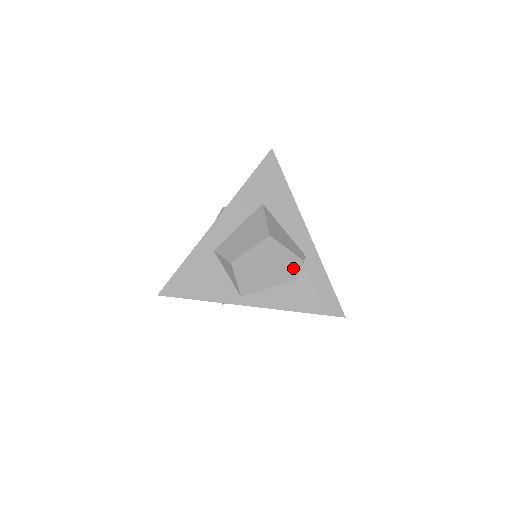
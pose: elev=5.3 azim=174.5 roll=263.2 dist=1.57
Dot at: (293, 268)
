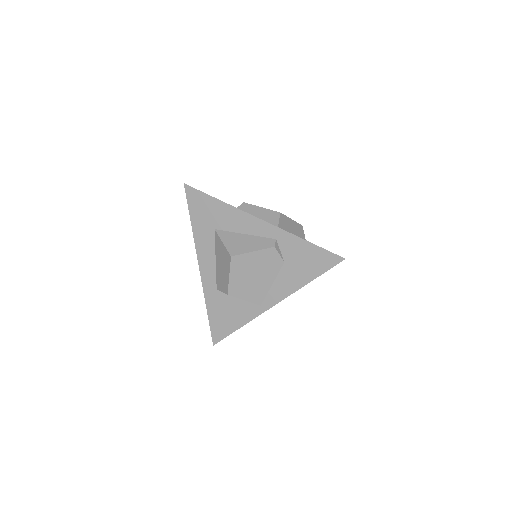
Dot at: (273, 258)
